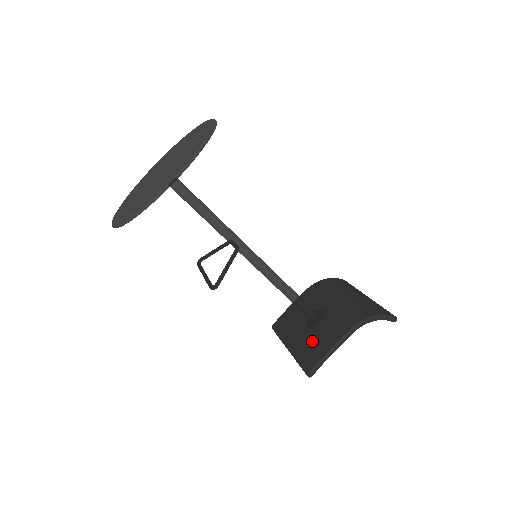
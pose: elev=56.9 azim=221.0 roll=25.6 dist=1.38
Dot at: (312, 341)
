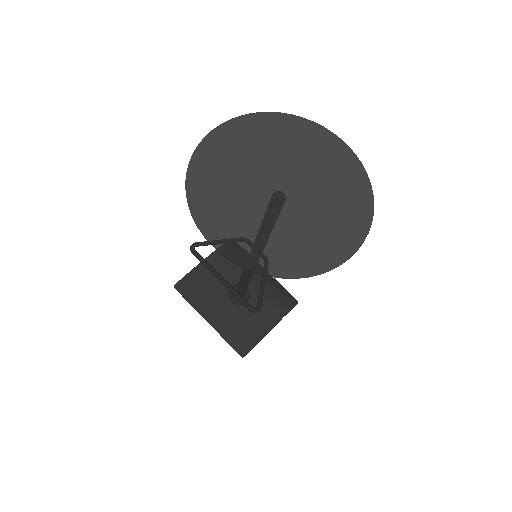
Dot at: (241, 320)
